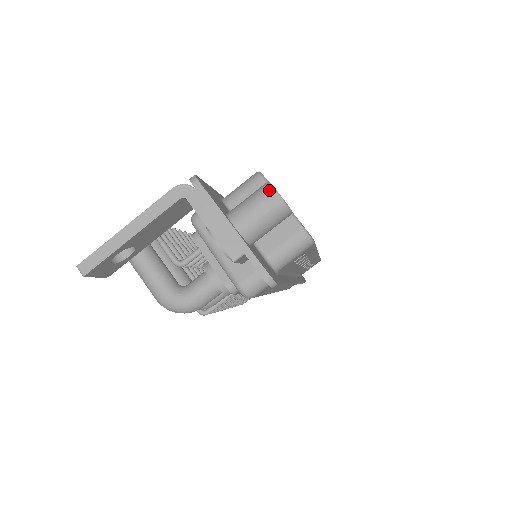
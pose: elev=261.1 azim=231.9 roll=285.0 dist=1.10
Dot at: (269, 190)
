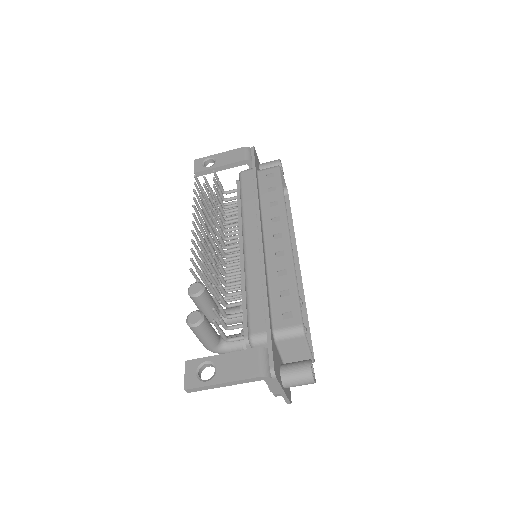
Dot at: (311, 380)
